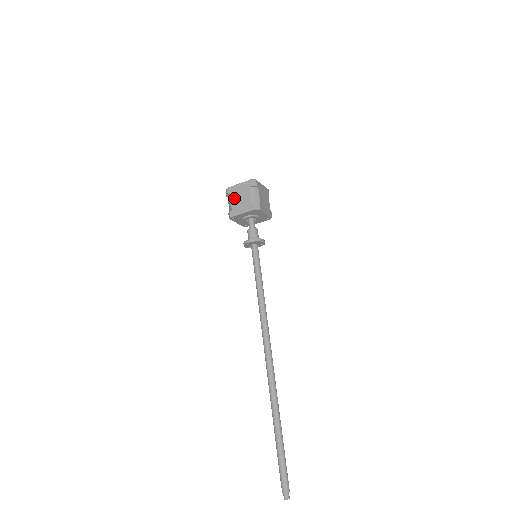
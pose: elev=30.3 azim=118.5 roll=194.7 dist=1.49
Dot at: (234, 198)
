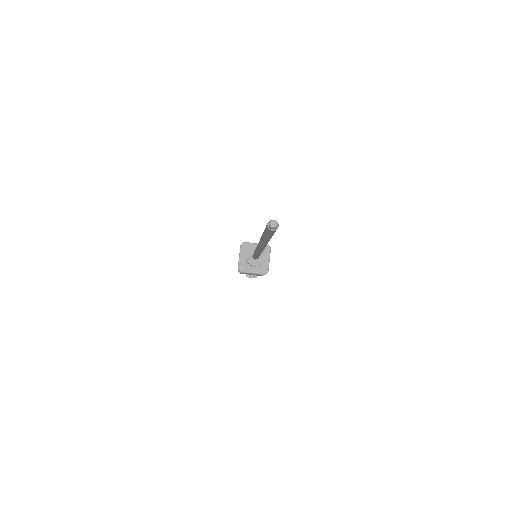
Dot at: occluded
